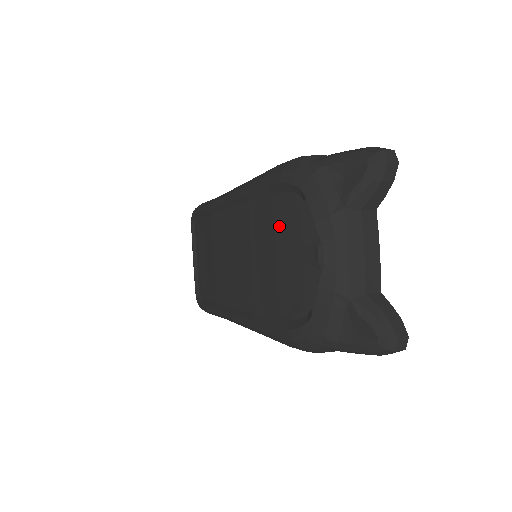
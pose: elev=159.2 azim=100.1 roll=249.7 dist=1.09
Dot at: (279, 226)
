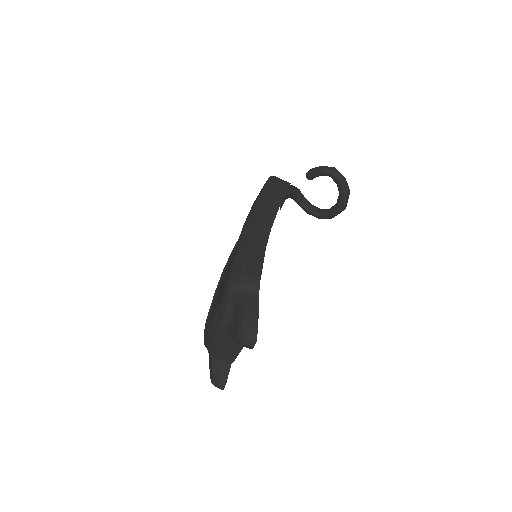
Dot at: (225, 287)
